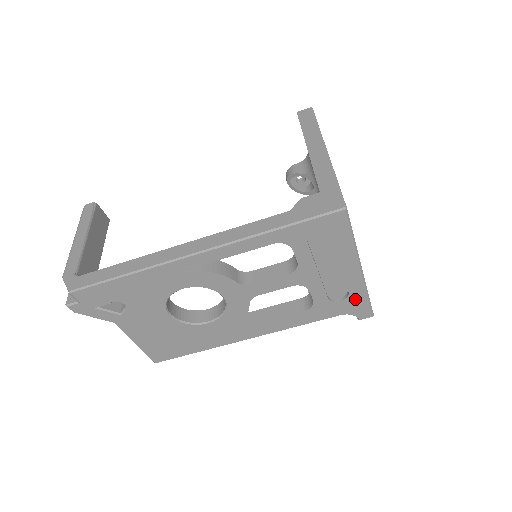
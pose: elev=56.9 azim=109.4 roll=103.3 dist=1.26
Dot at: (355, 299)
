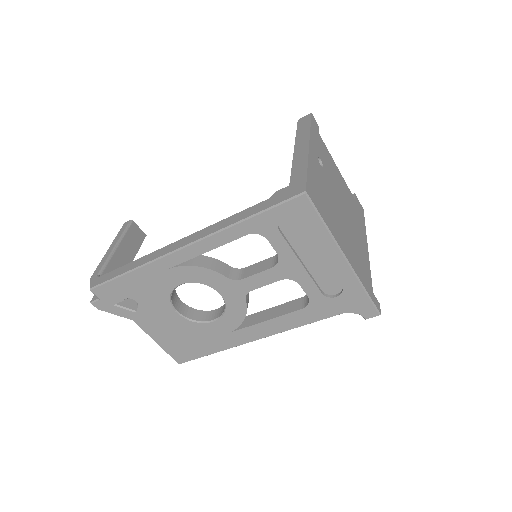
Dot at: (352, 294)
